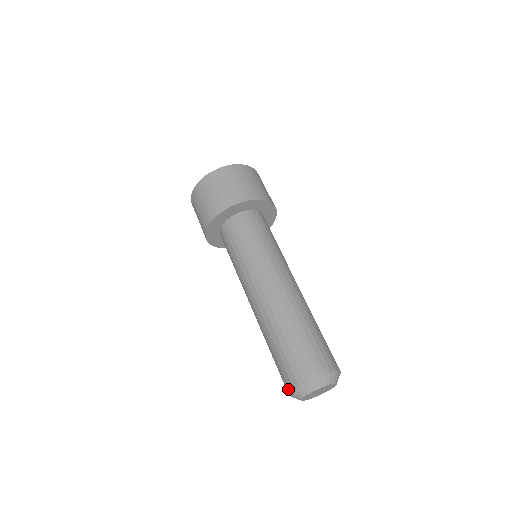
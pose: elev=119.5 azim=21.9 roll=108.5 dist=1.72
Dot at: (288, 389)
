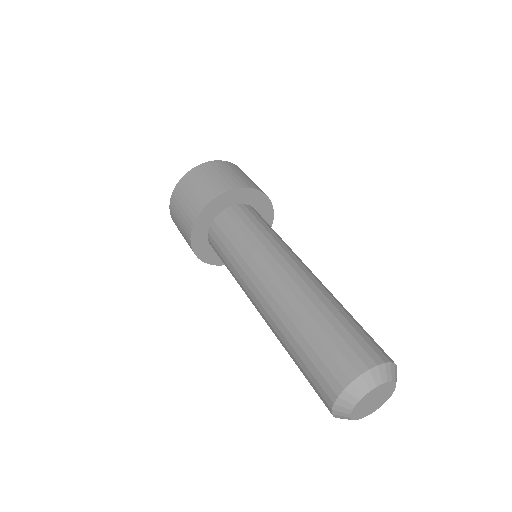
Dot at: (327, 407)
